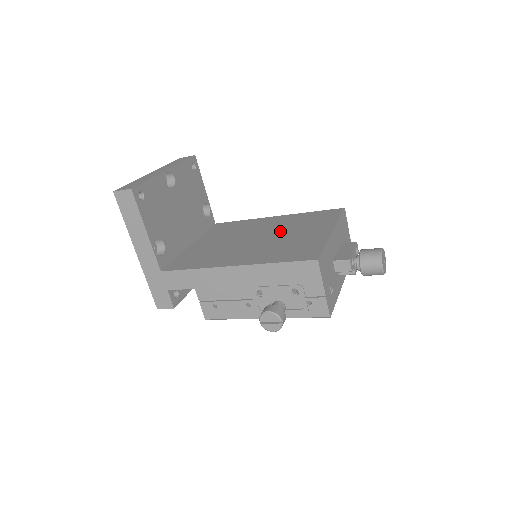
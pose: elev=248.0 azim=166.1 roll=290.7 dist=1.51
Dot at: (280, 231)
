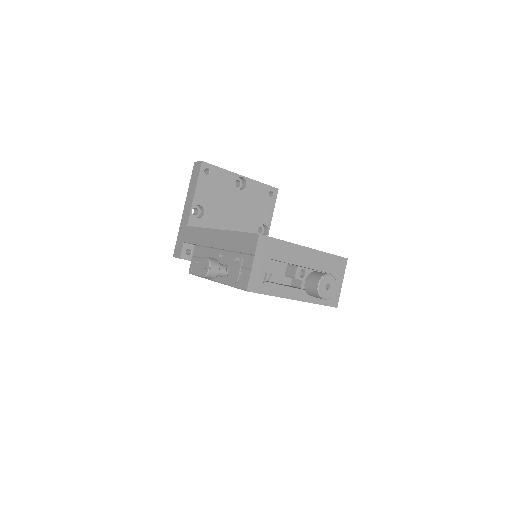
Dot at: occluded
